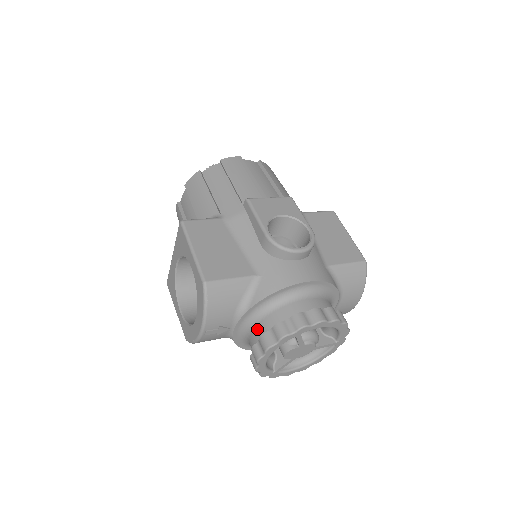
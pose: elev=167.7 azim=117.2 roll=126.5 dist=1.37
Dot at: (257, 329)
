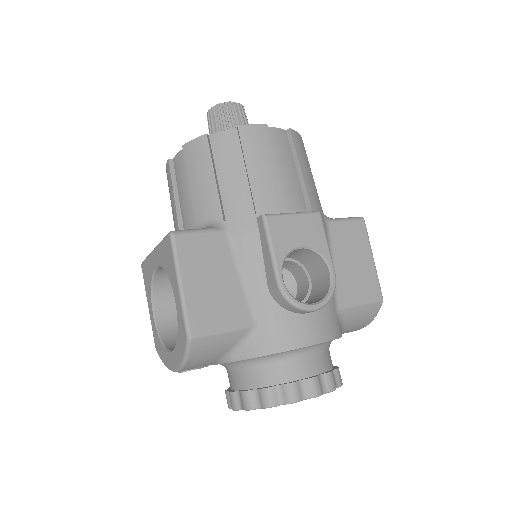
Dot at: (240, 376)
